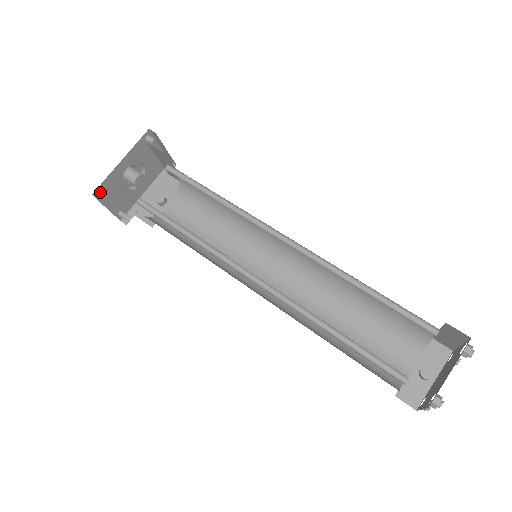
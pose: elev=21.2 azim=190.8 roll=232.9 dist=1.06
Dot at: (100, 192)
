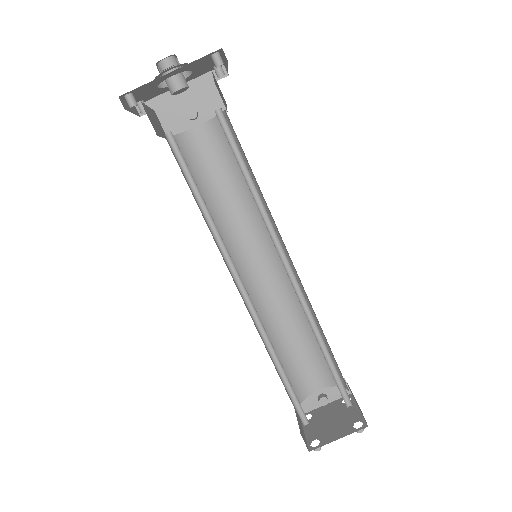
Dot at: (129, 96)
